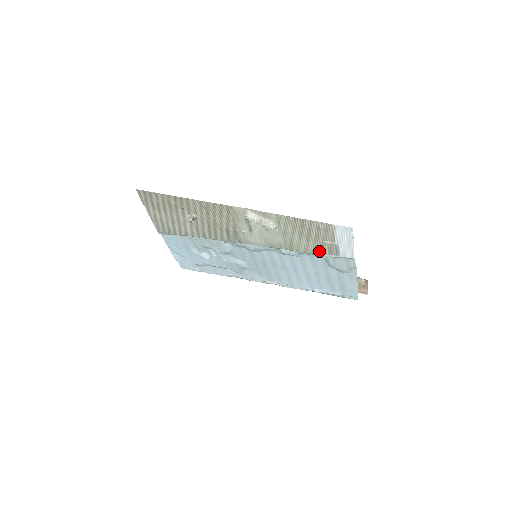
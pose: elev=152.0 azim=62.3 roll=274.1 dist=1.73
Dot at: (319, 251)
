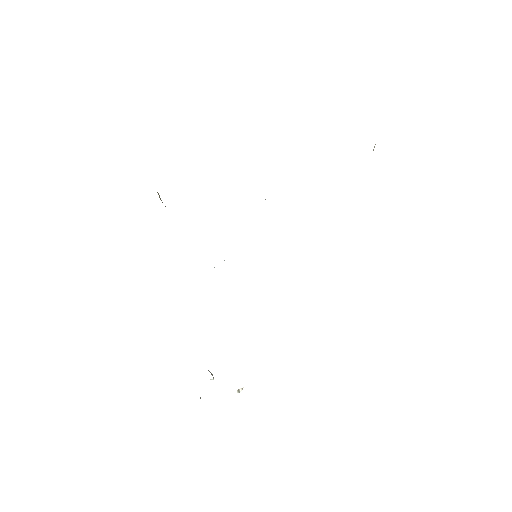
Dot at: occluded
